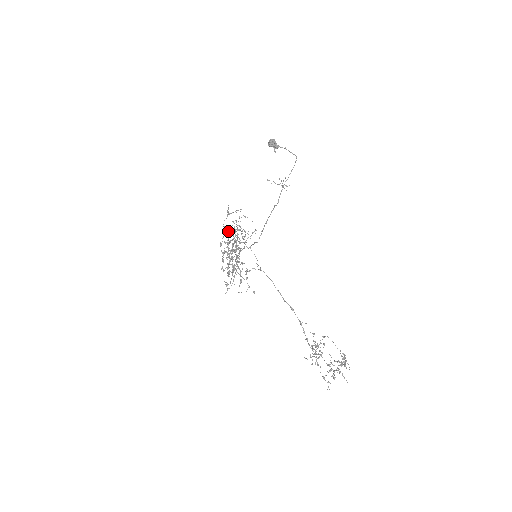
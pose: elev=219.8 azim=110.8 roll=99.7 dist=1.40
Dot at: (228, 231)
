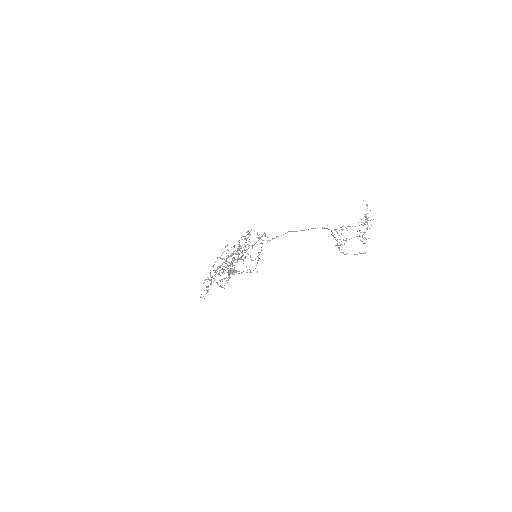
Dot at: (215, 271)
